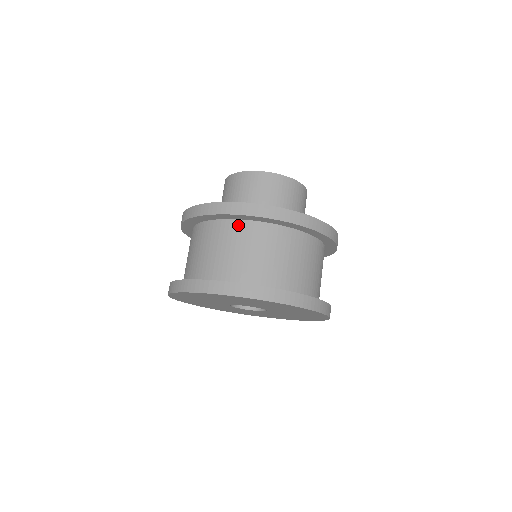
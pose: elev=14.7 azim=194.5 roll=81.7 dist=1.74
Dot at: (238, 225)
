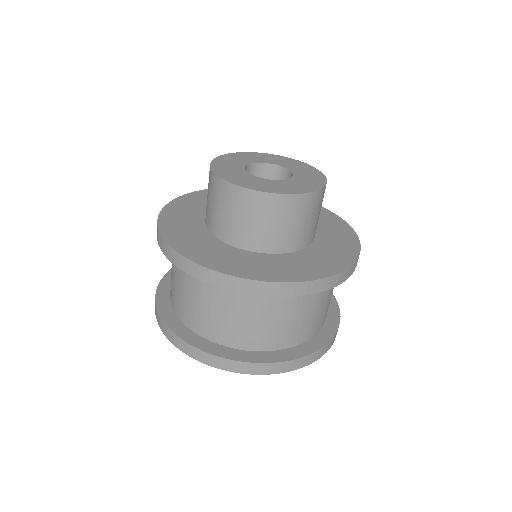
Dot at: occluded
